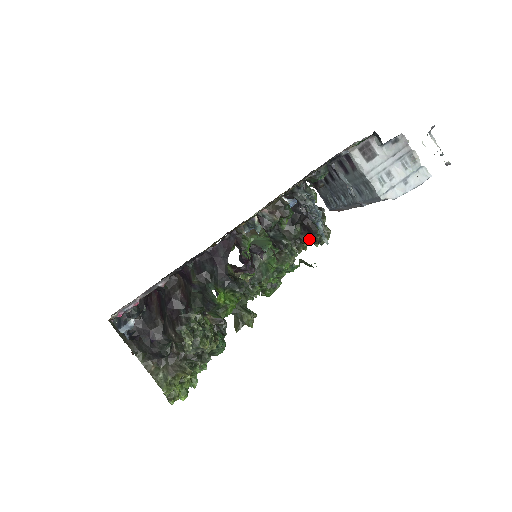
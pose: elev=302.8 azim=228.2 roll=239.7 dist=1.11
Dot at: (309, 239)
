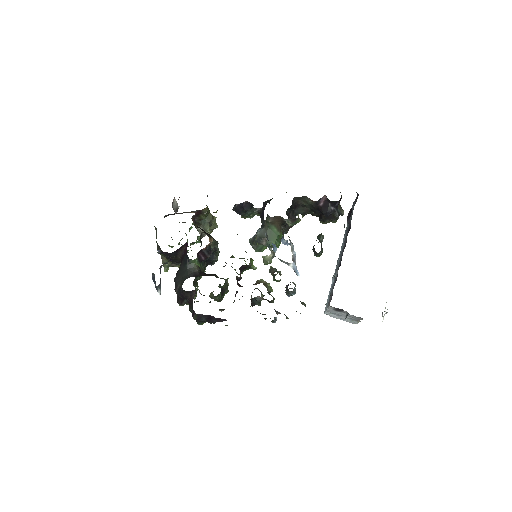
Dot at: (318, 215)
